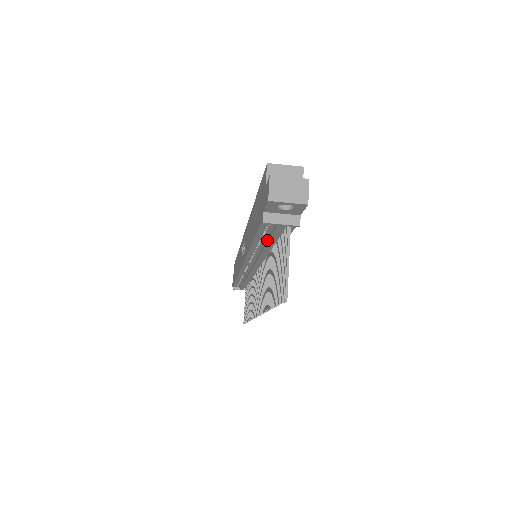
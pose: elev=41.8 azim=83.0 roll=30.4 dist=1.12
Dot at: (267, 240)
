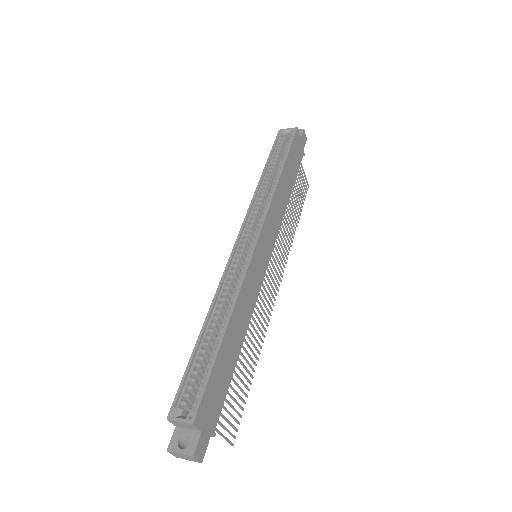
Dot at: occluded
